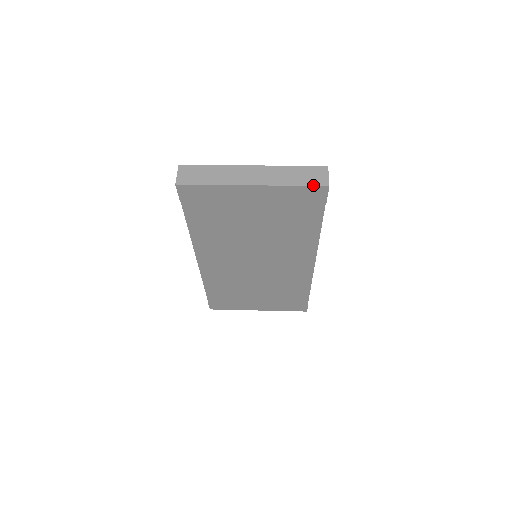
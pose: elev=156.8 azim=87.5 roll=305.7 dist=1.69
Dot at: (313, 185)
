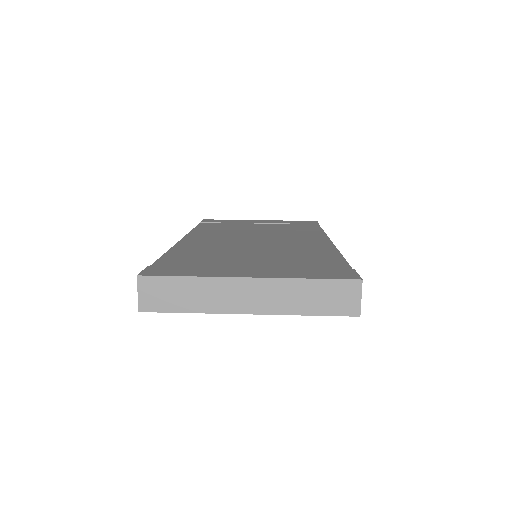
Dot at: (337, 315)
